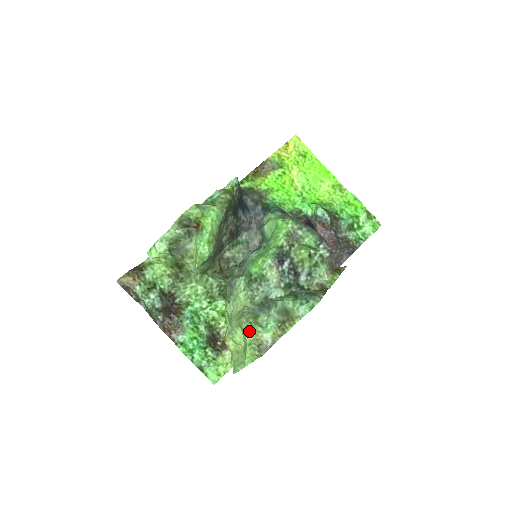
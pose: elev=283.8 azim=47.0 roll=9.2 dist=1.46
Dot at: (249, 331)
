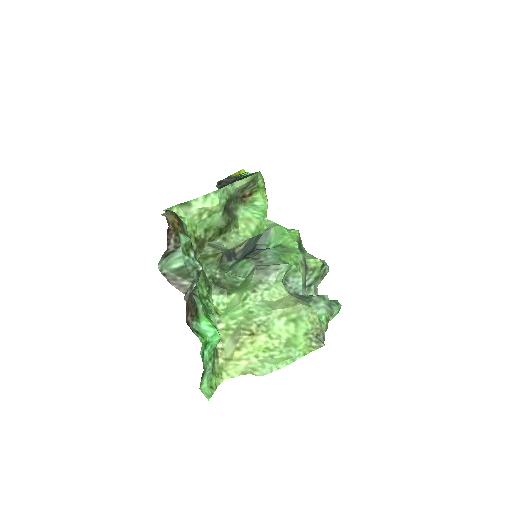
Dot at: (312, 318)
